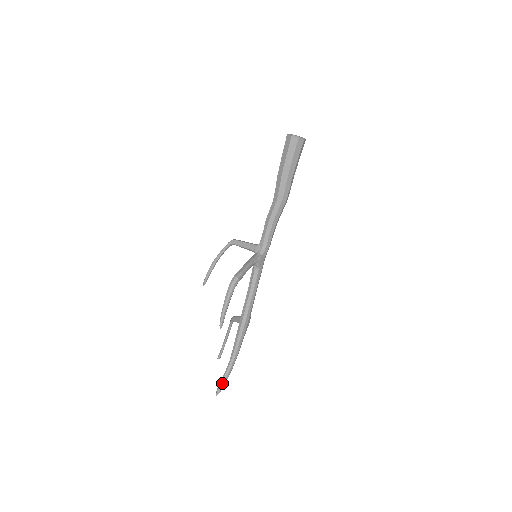
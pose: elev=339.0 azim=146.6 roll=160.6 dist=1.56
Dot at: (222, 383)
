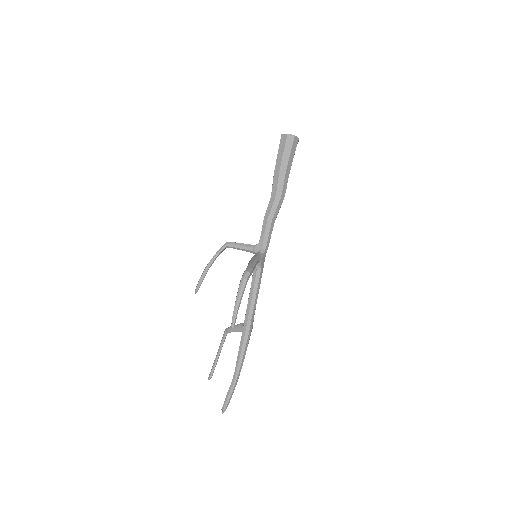
Dot at: (229, 398)
